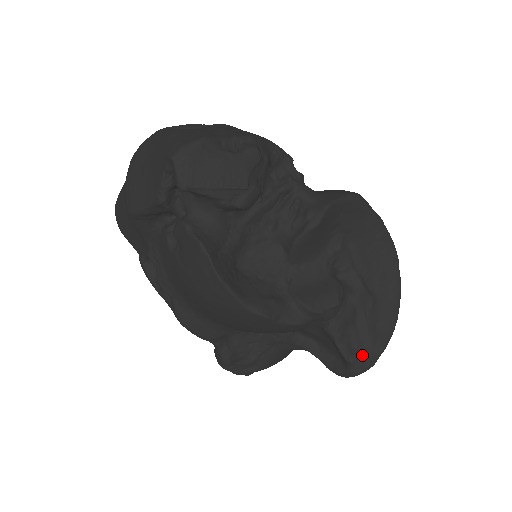
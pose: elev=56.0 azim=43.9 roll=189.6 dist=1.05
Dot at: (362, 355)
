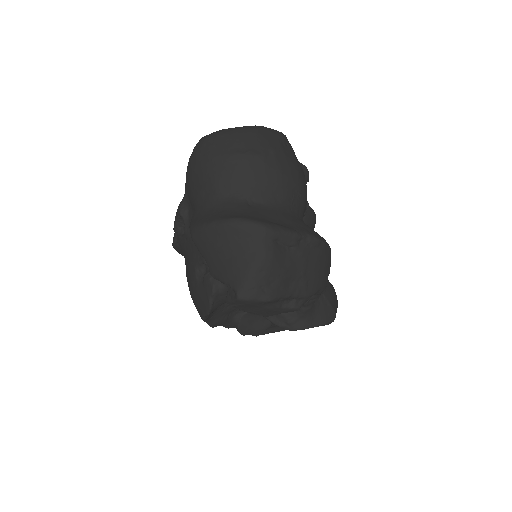
Dot at: occluded
